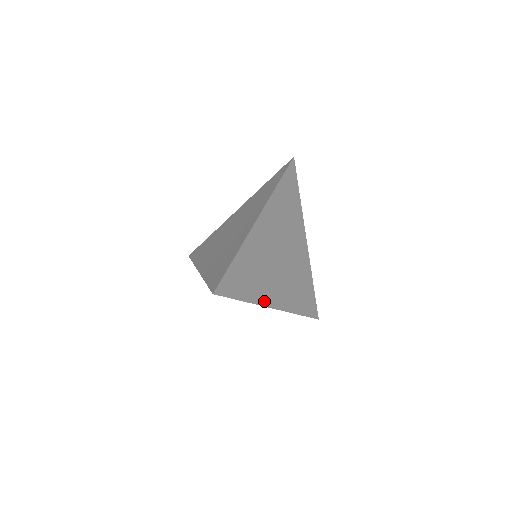
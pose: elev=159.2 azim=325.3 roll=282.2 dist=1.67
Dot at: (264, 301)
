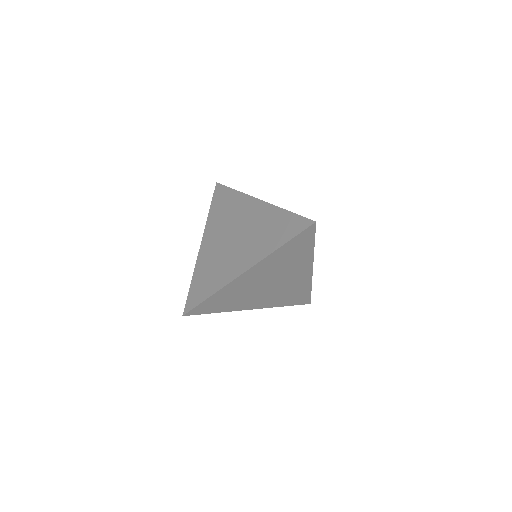
Dot at: occluded
